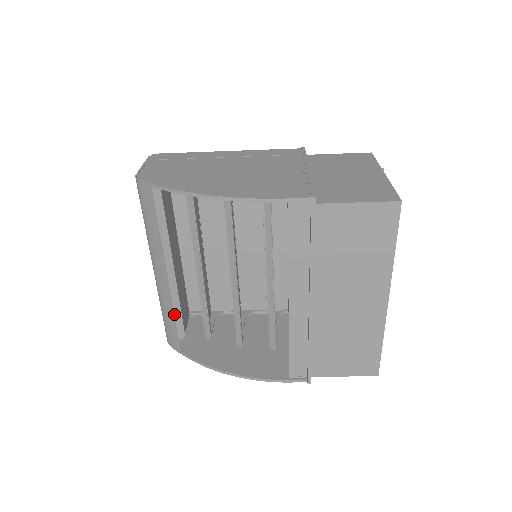
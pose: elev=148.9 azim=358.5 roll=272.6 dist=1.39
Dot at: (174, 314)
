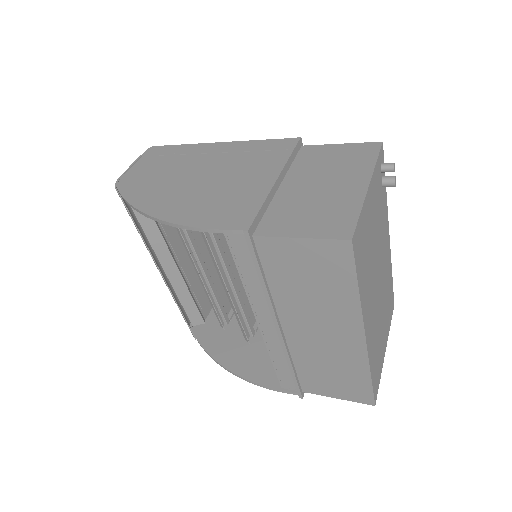
Dot at: (188, 303)
